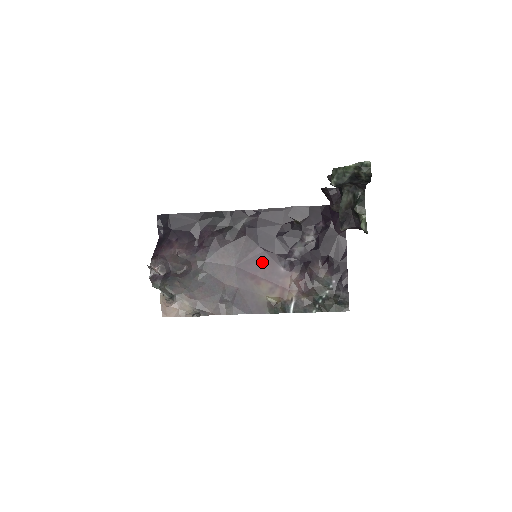
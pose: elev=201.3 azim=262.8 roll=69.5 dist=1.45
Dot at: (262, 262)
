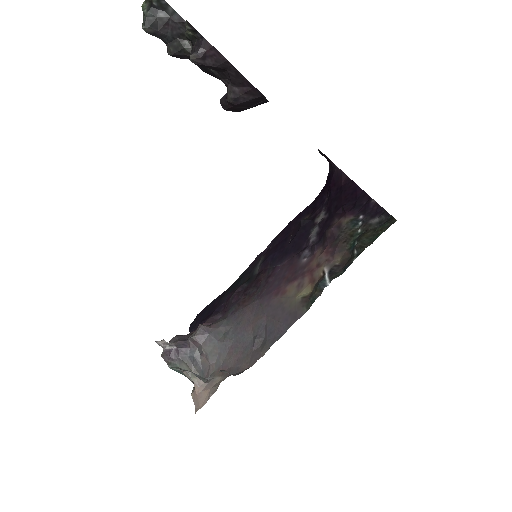
Dot at: (283, 274)
